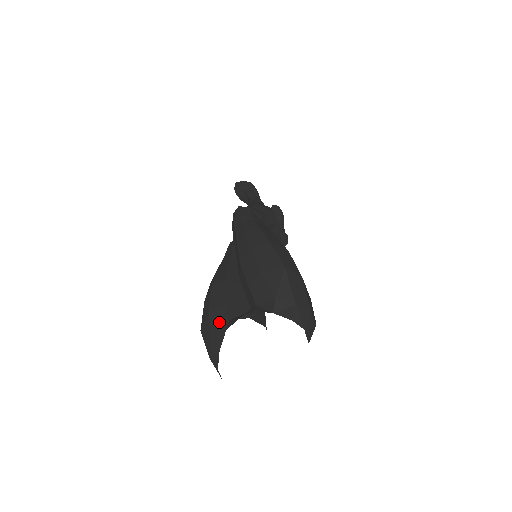
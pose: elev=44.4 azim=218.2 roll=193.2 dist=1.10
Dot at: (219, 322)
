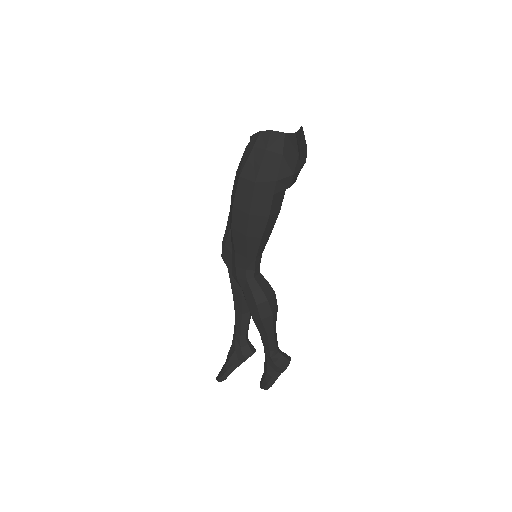
Dot at: occluded
